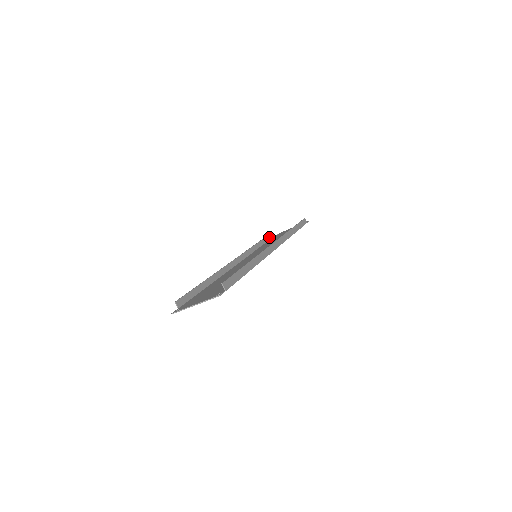
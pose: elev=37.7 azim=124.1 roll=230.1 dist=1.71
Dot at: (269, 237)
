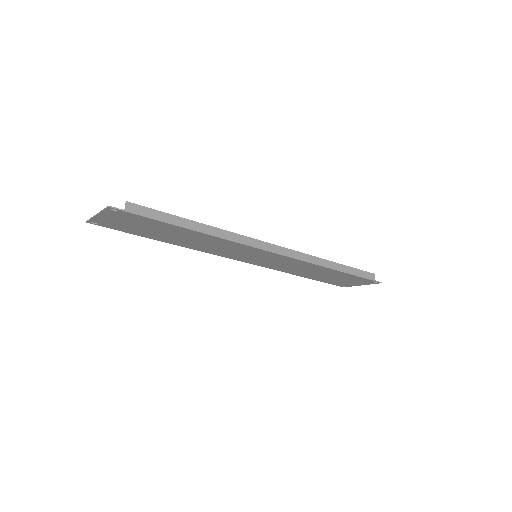
Dot at: occluded
